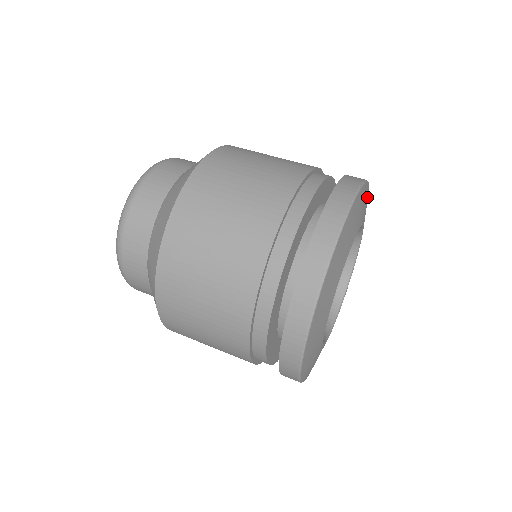
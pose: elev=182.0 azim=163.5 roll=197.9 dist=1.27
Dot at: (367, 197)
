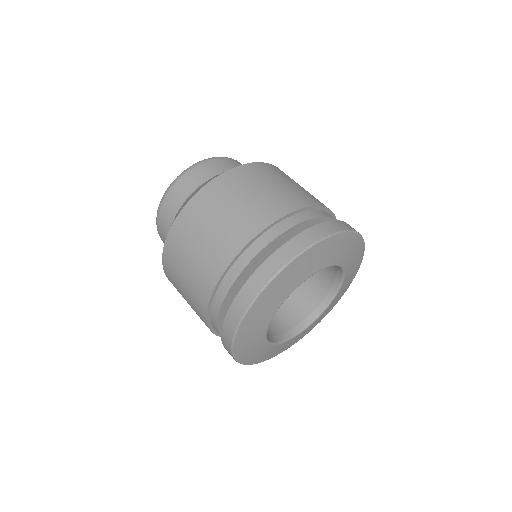
Dot at: (346, 241)
